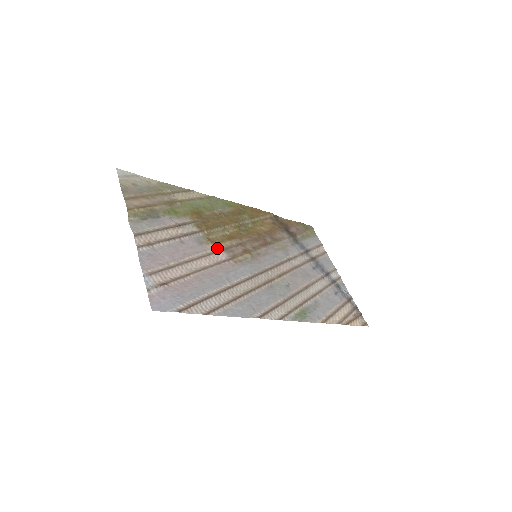
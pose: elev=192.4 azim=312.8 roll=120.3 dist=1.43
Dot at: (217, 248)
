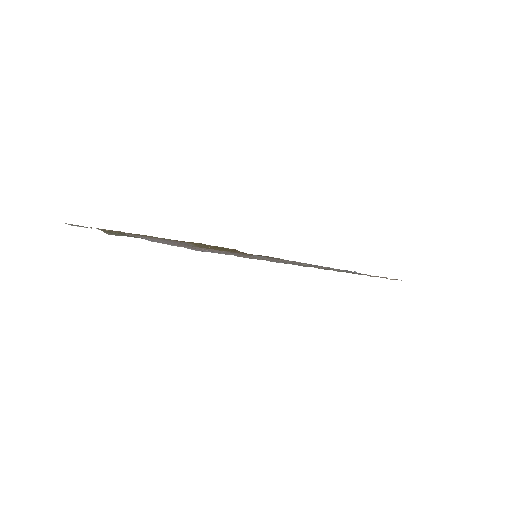
Dot at: occluded
